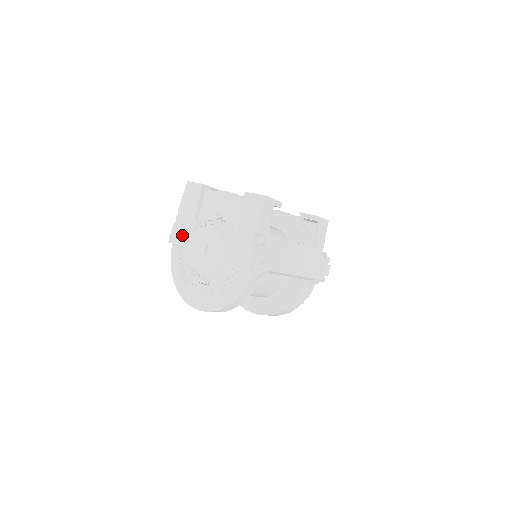
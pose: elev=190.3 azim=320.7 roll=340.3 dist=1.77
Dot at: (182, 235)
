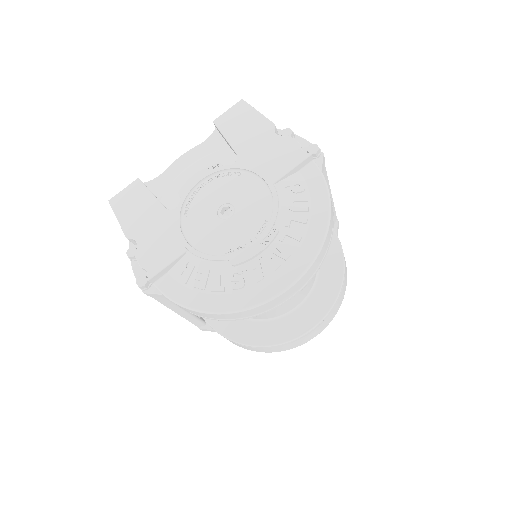
Dot at: (166, 245)
